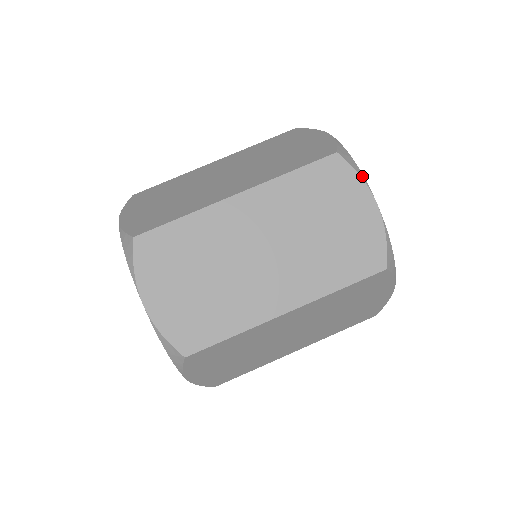
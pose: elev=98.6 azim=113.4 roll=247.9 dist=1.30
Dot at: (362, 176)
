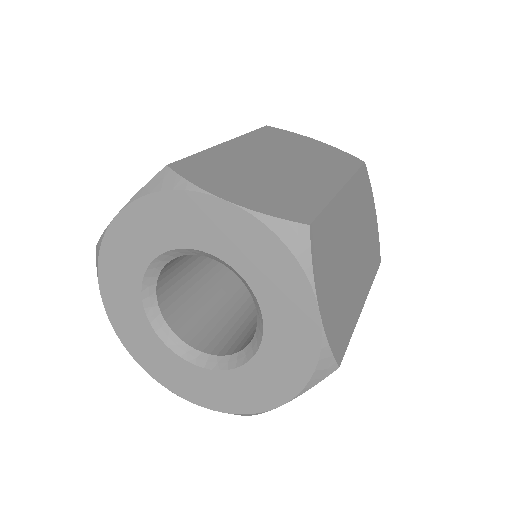
Dot at: occluded
